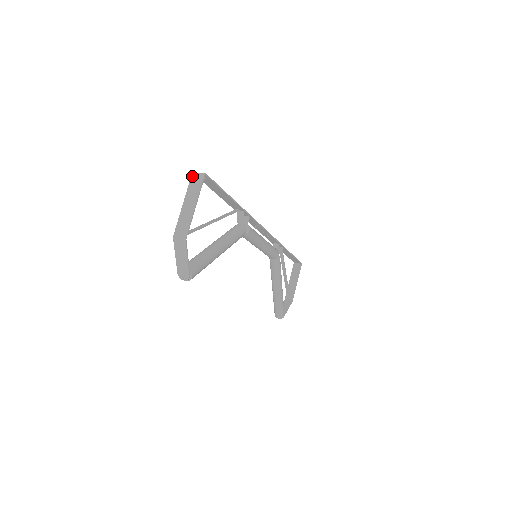
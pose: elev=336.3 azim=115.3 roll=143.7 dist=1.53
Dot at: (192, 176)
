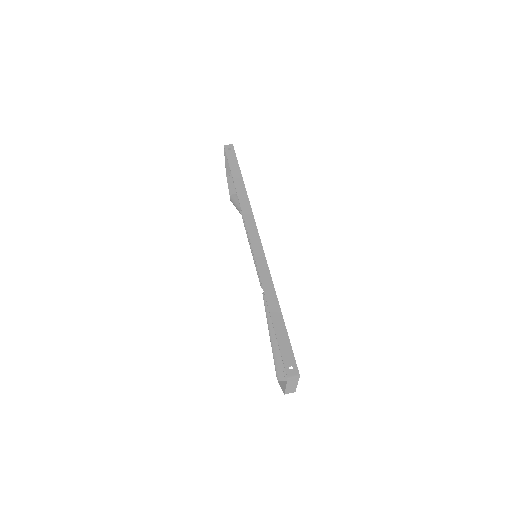
Dot at: (288, 380)
